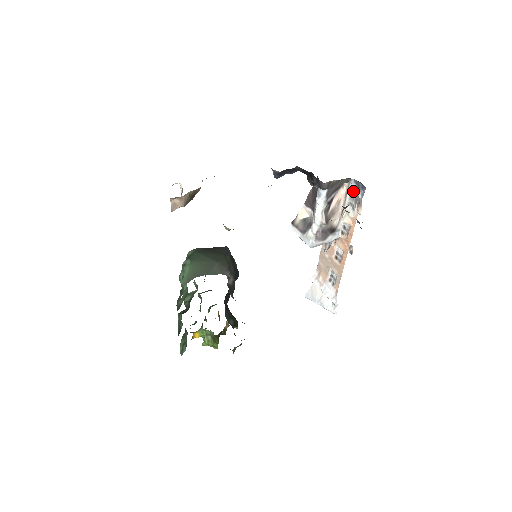
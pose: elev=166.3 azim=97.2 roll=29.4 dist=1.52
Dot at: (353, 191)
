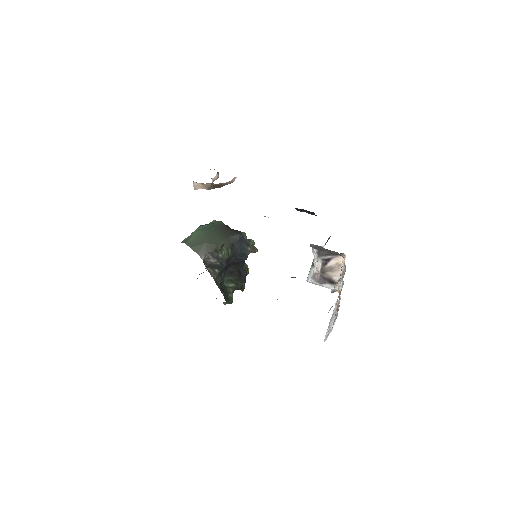
Dot at: (342, 266)
